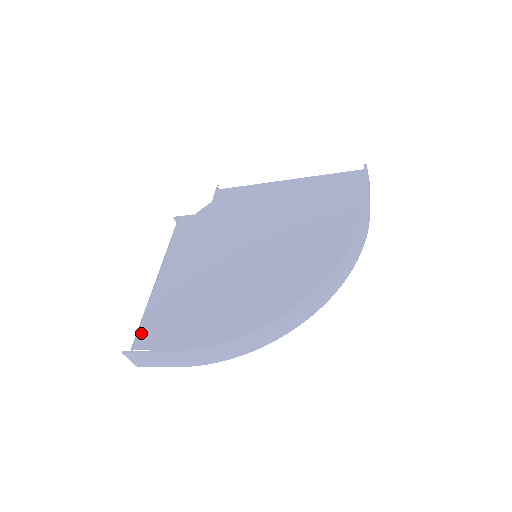
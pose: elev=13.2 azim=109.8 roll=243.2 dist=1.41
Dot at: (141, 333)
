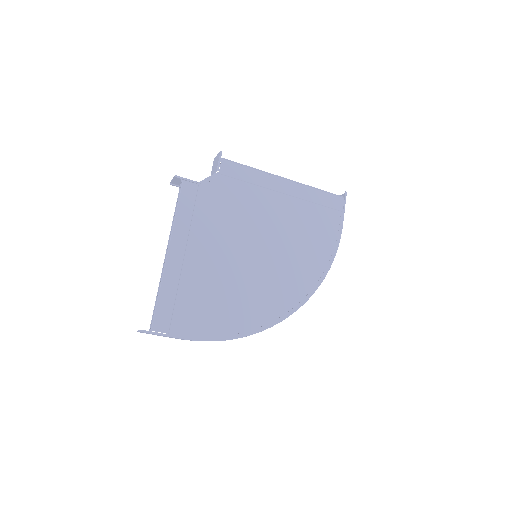
Dot at: (158, 315)
